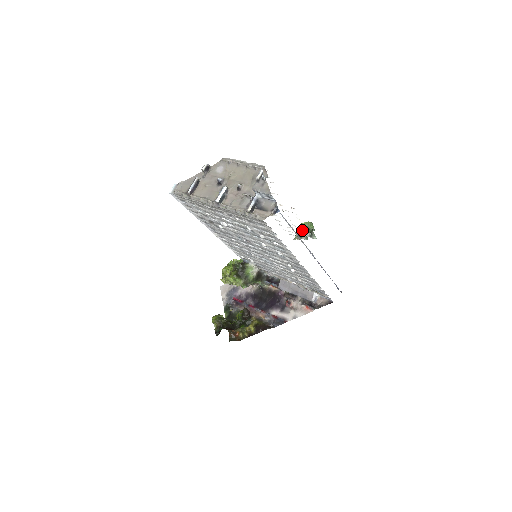
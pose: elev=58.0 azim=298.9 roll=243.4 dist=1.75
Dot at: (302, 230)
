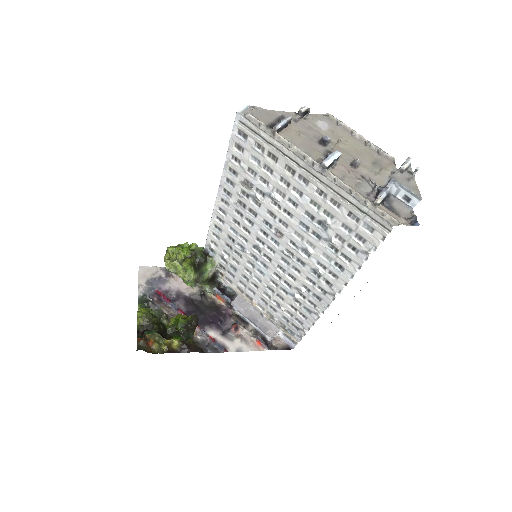
Dot at: occluded
